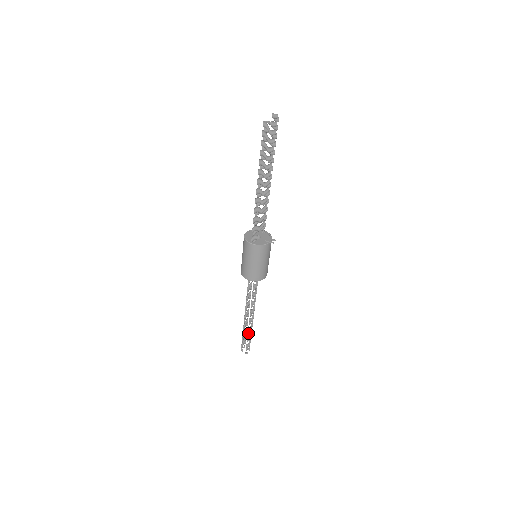
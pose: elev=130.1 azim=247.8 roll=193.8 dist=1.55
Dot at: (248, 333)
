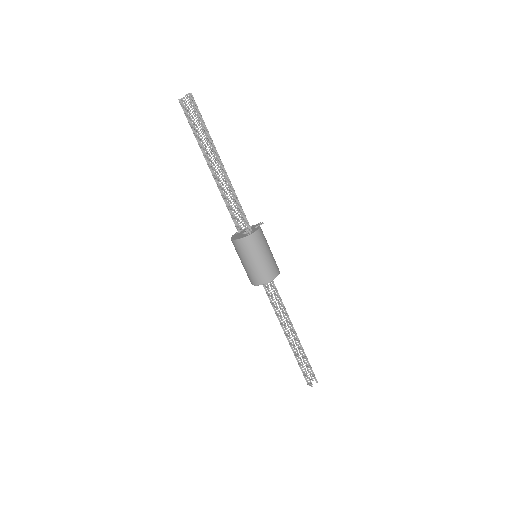
Dot at: (304, 355)
